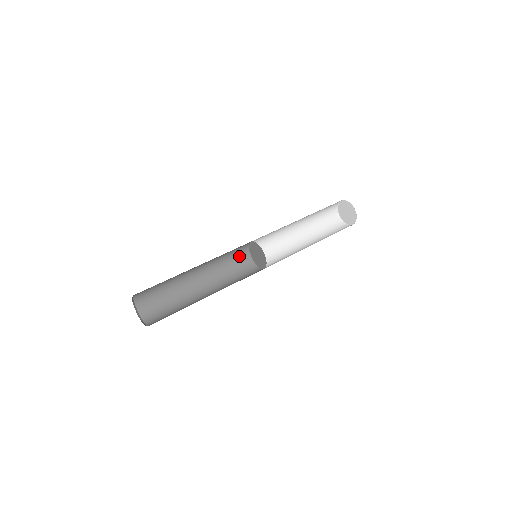
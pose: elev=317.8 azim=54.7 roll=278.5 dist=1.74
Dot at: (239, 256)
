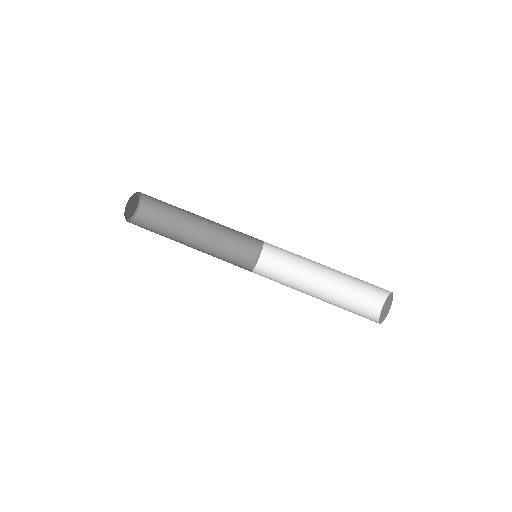
Dot at: (247, 253)
